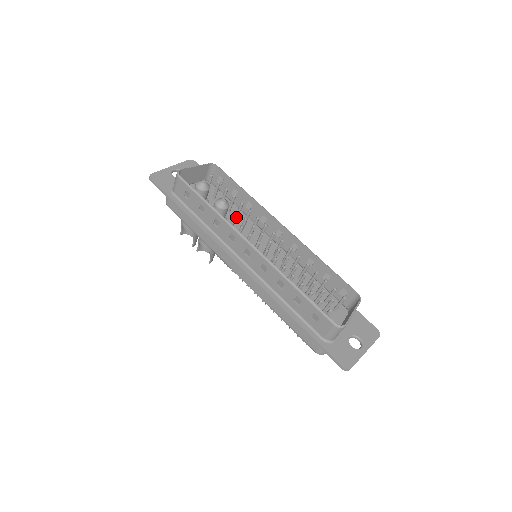
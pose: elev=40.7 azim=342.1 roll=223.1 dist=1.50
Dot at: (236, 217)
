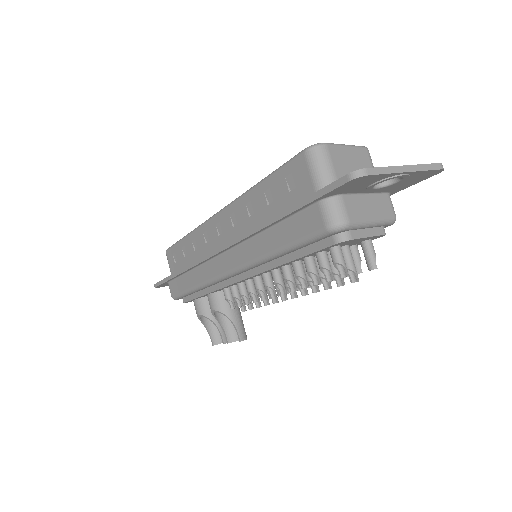
Dot at: occluded
